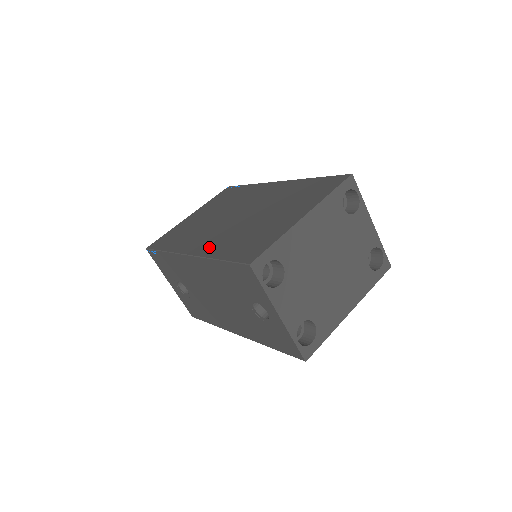
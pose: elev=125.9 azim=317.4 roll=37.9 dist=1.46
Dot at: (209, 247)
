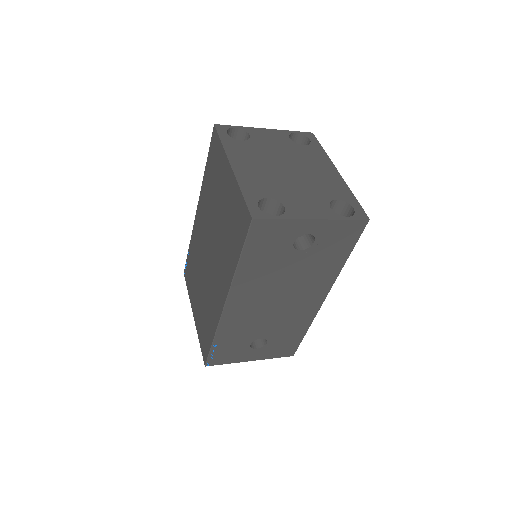
Dot at: (225, 278)
